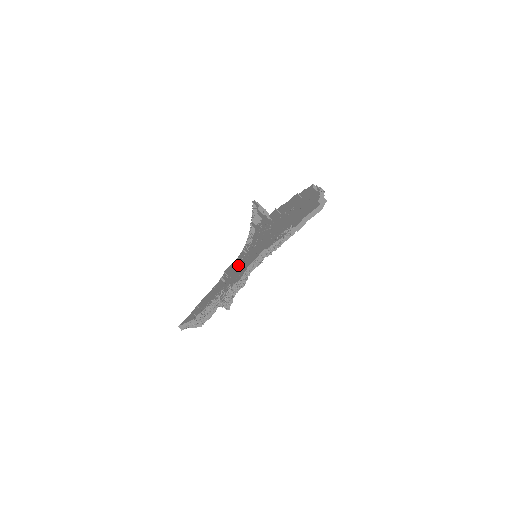
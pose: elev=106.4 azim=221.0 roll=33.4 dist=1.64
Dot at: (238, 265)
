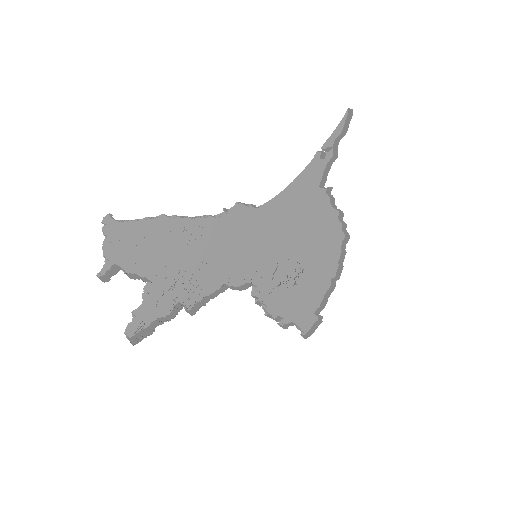
Dot at: (237, 238)
